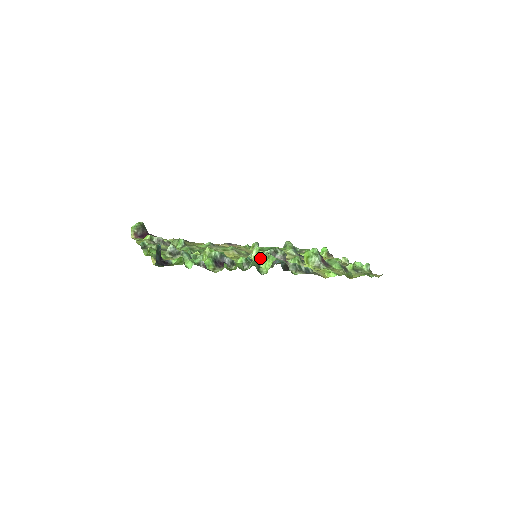
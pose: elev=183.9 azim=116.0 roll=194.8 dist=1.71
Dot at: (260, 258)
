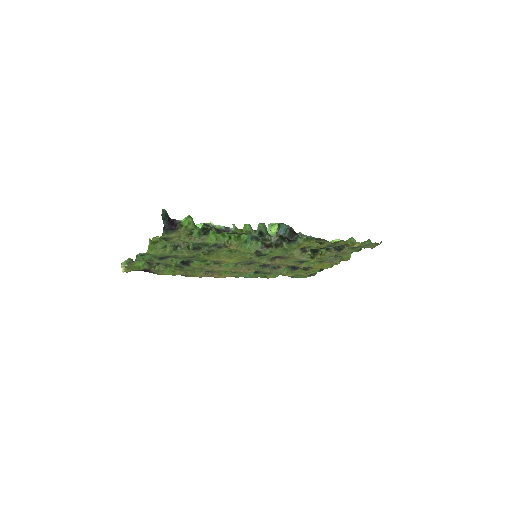
Dot at: occluded
